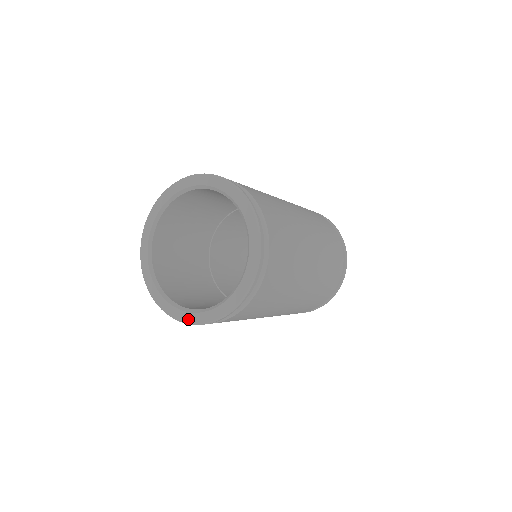
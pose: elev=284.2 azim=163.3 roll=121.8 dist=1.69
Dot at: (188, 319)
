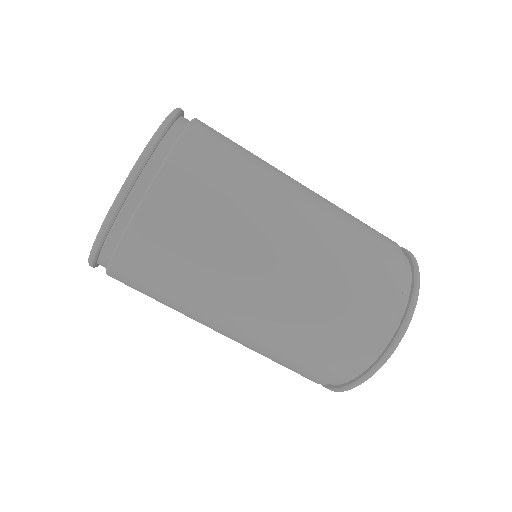
Dot at: occluded
